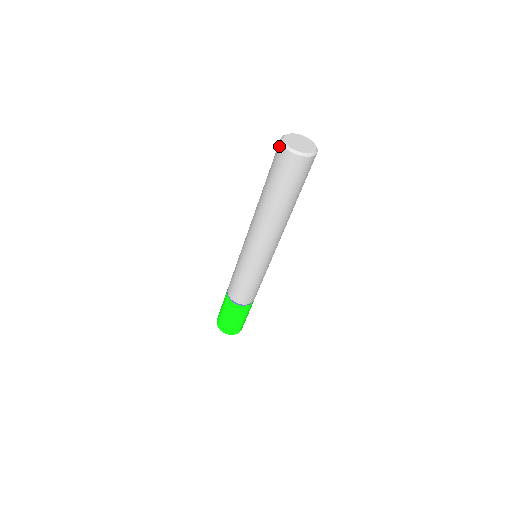
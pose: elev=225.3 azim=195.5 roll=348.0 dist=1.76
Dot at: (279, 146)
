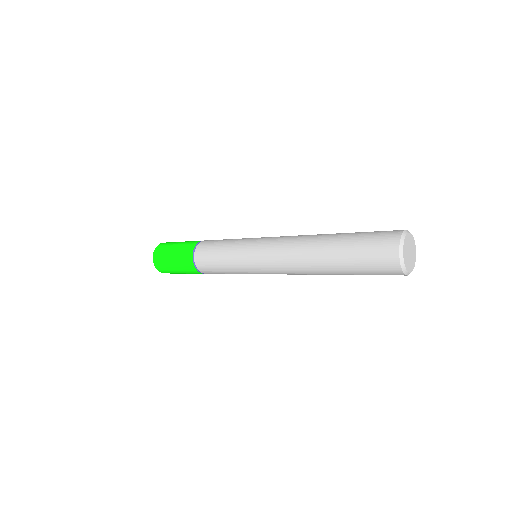
Dot at: (397, 271)
